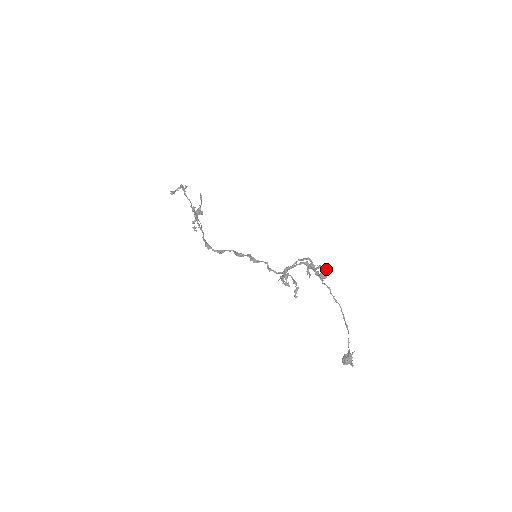
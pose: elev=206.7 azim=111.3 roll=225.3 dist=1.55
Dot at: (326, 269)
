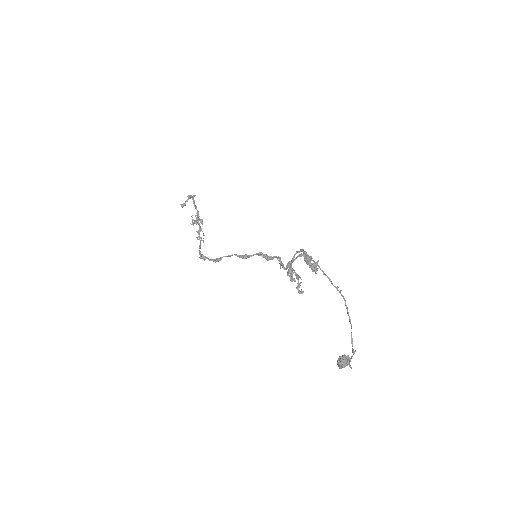
Dot at: (318, 260)
